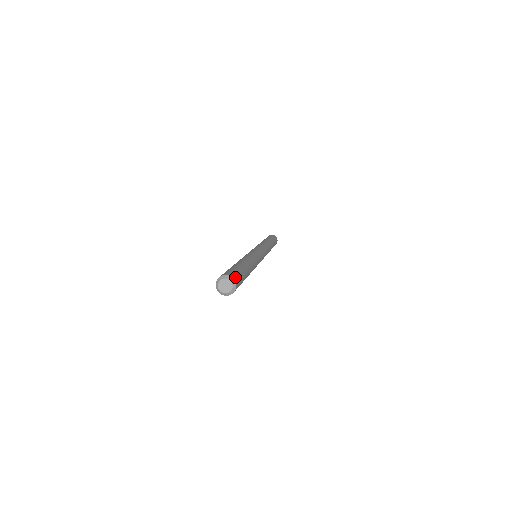
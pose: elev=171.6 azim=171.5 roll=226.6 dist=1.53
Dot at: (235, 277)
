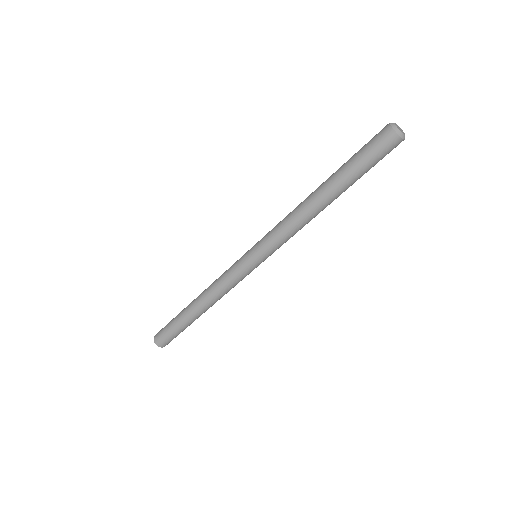
Dot at: occluded
